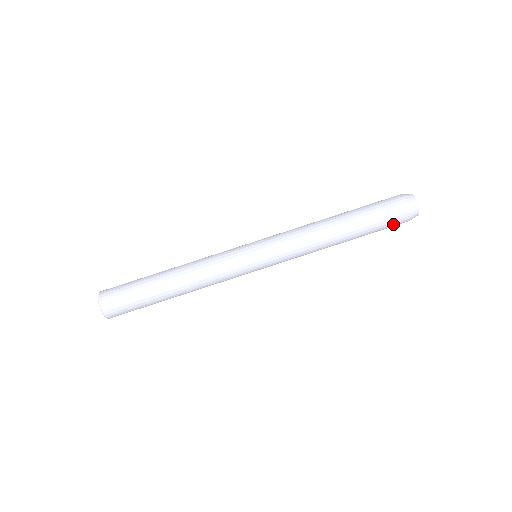
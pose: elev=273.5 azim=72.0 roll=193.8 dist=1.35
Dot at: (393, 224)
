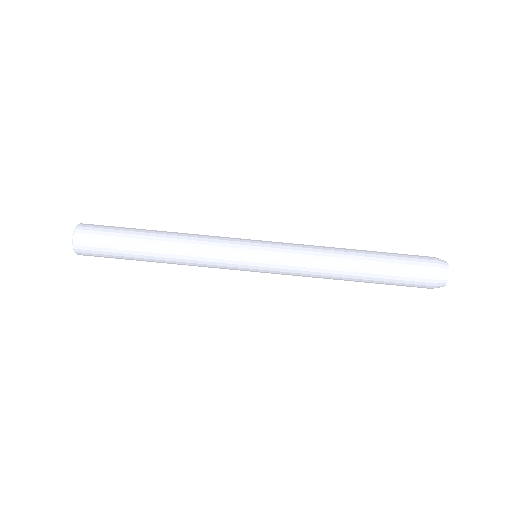
Dot at: (416, 279)
